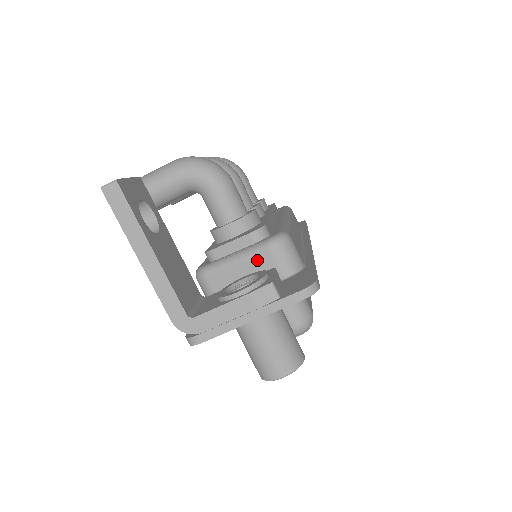
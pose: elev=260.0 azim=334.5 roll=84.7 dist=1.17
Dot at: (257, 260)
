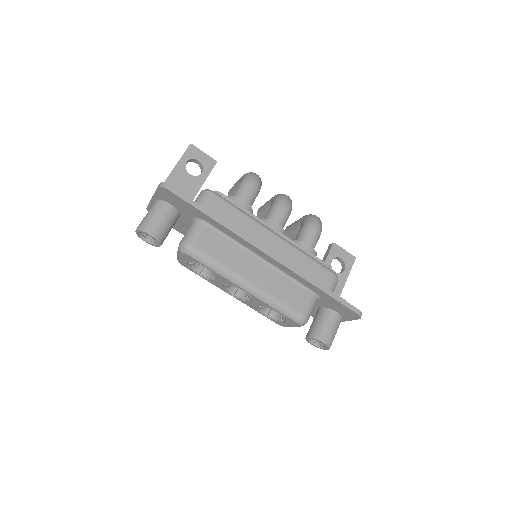
Dot at: occluded
